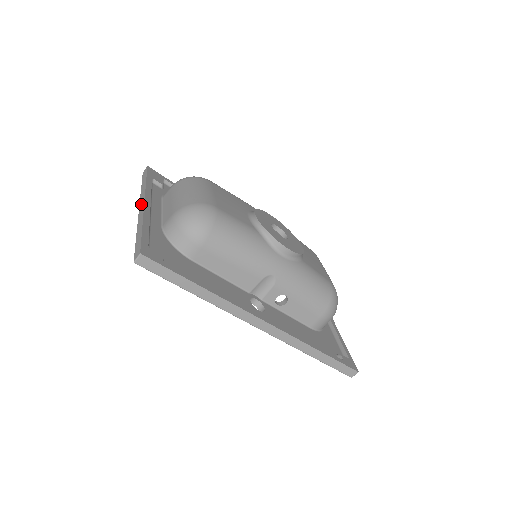
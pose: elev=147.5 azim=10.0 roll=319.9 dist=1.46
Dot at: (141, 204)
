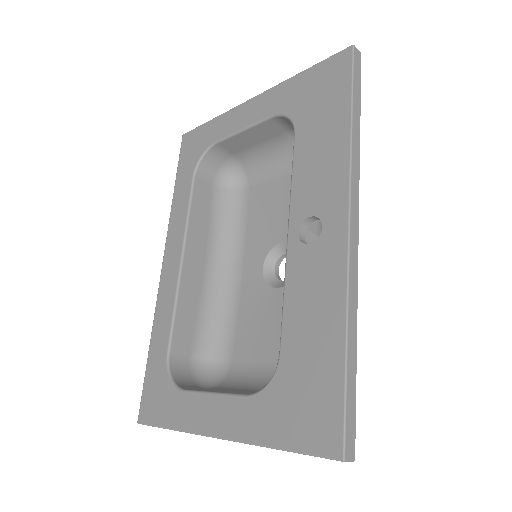
Dot at: occluded
